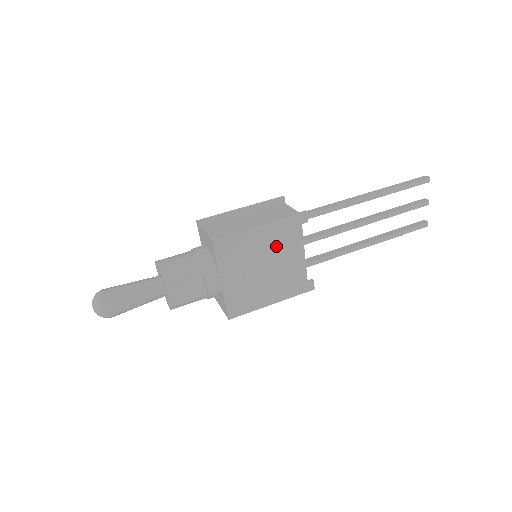
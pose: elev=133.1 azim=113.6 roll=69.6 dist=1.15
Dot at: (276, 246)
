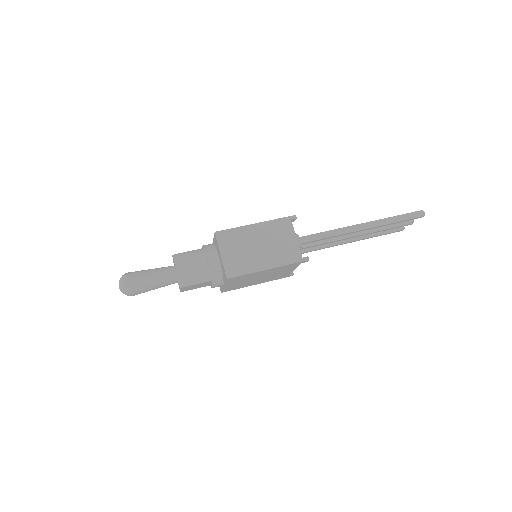
Dot at: (275, 272)
